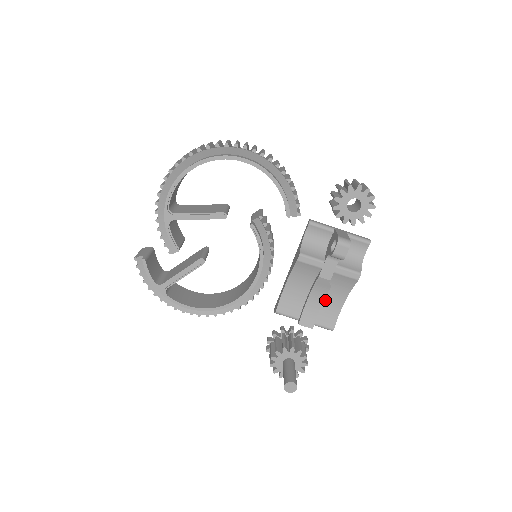
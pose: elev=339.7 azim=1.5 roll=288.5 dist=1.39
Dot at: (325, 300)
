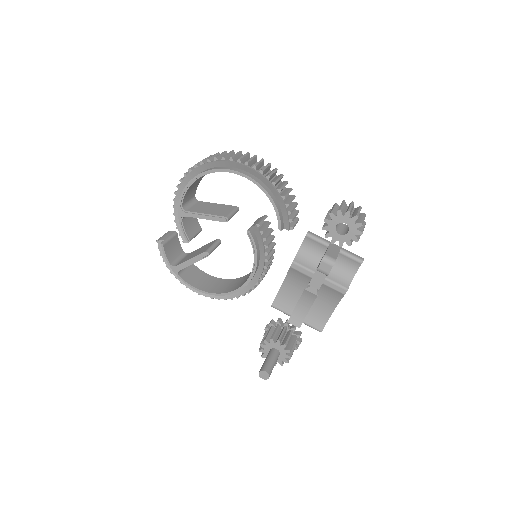
Dot at: (317, 305)
